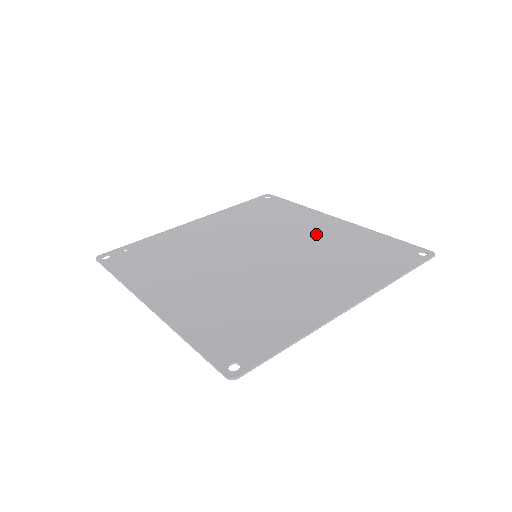
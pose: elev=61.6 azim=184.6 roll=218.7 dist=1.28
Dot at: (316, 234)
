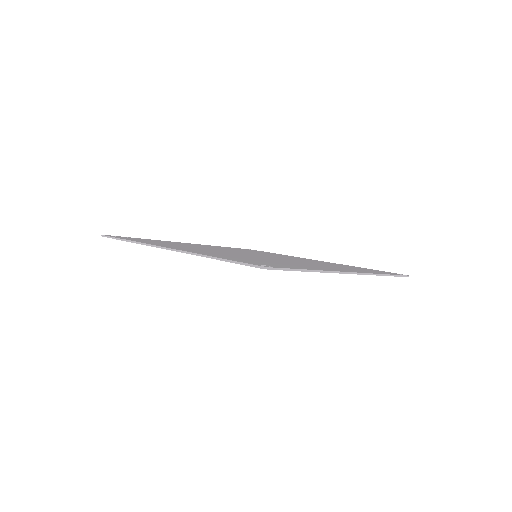
Dot at: occluded
